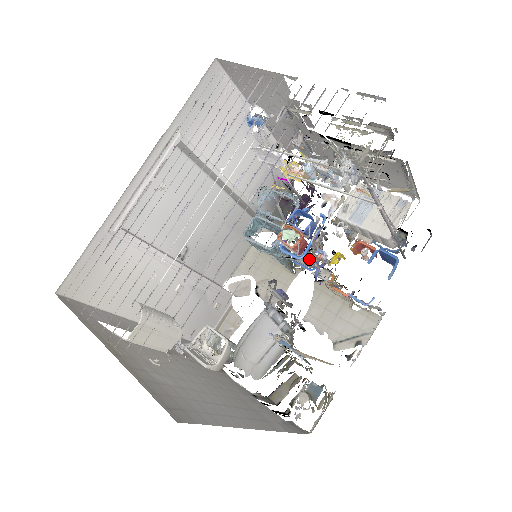
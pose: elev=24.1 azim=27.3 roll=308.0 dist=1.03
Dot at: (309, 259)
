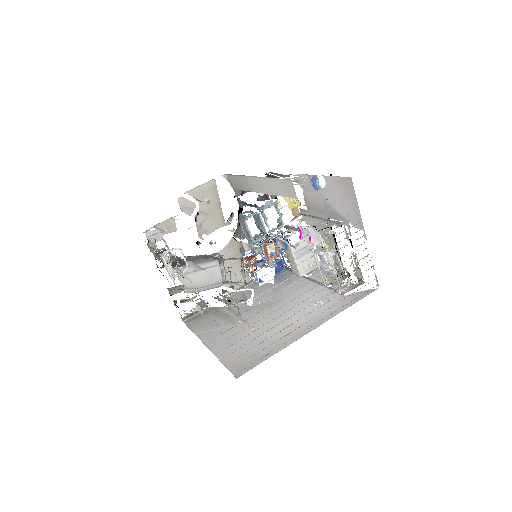
Dot at: (265, 260)
